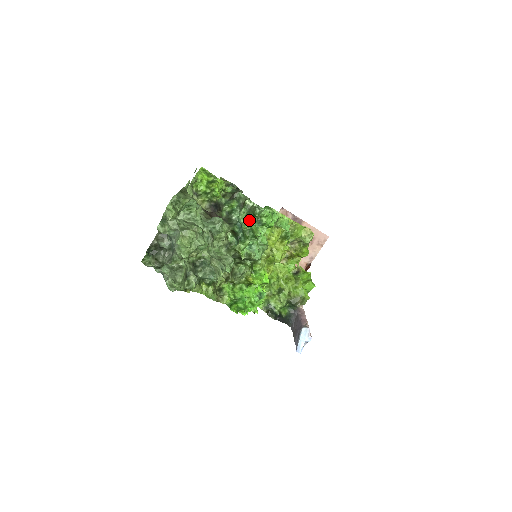
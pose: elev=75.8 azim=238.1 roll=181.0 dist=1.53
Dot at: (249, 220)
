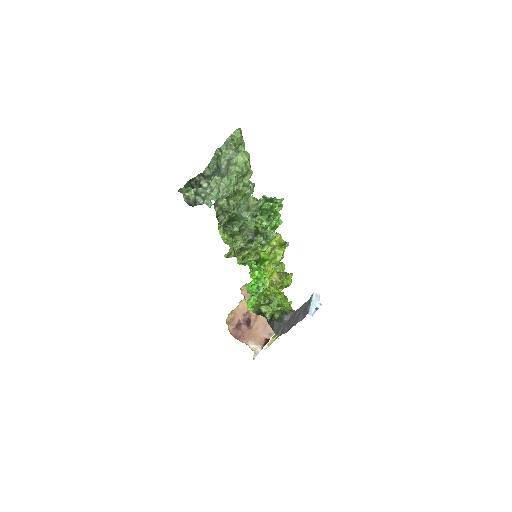
Dot at: occluded
